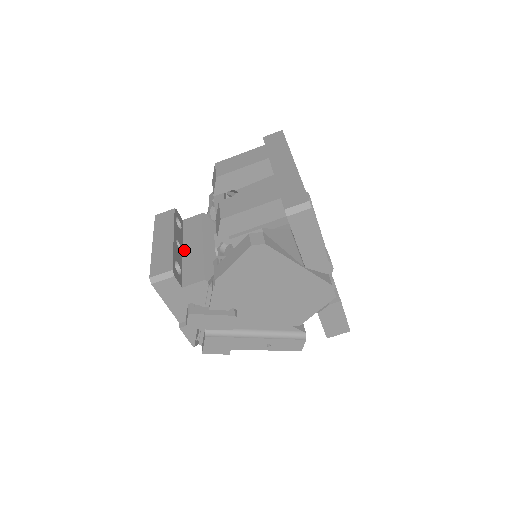
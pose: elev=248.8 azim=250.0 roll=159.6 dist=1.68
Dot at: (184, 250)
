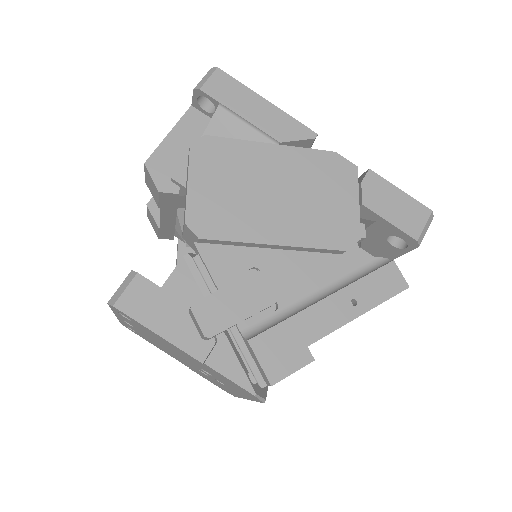
Dot at: occluded
